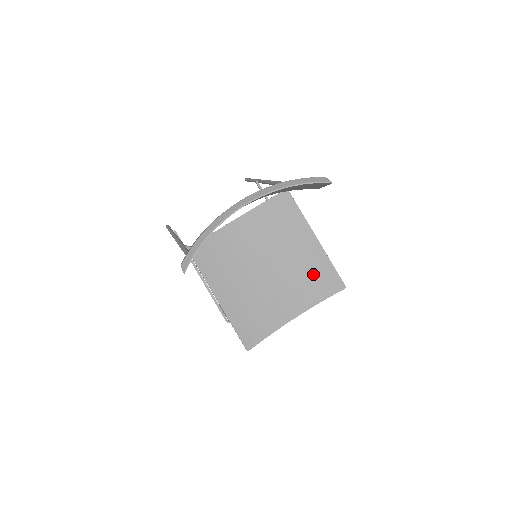
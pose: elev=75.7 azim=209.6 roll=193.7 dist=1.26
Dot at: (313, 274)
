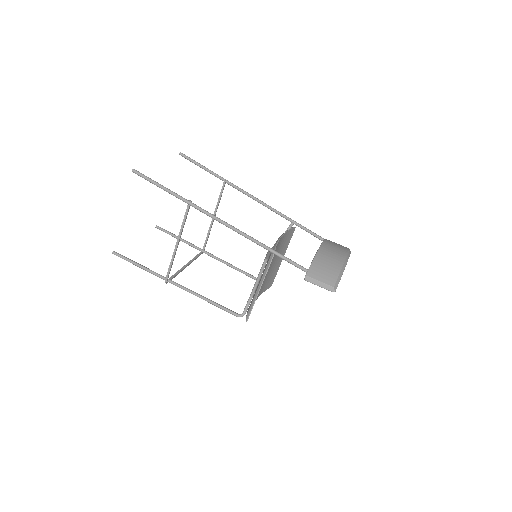
Dot at: (271, 277)
